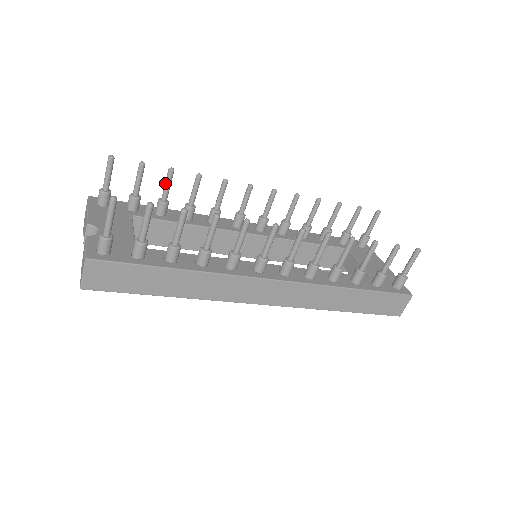
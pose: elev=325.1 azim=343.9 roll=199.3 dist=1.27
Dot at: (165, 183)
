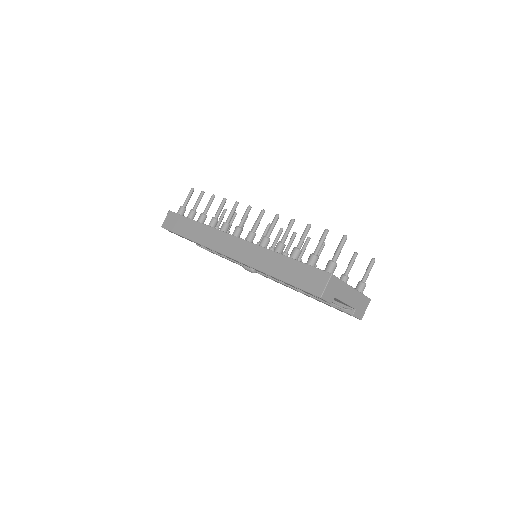
Dot at: occluded
